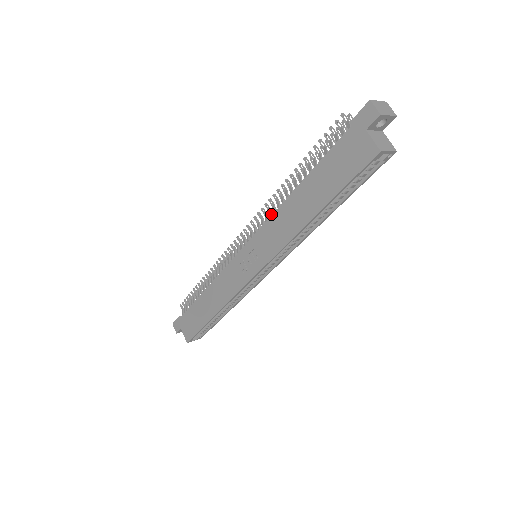
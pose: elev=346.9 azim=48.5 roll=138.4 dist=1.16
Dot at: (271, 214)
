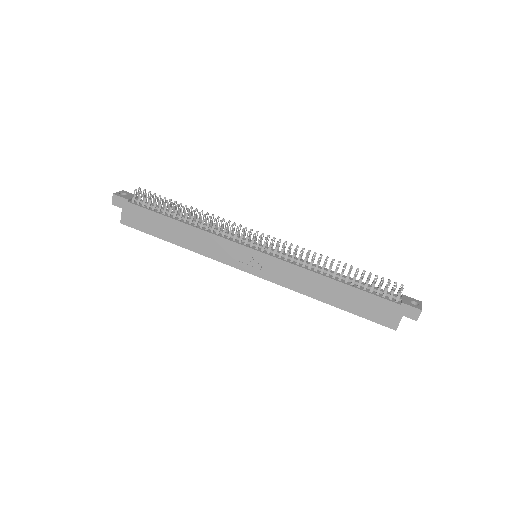
Dot at: (300, 262)
